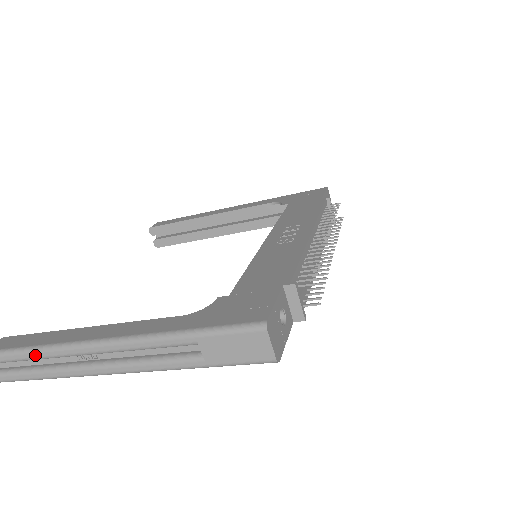
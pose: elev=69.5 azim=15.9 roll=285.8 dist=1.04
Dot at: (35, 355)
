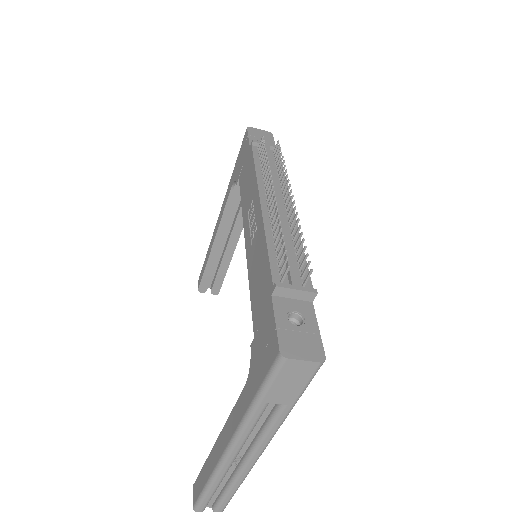
Dot at: (213, 488)
